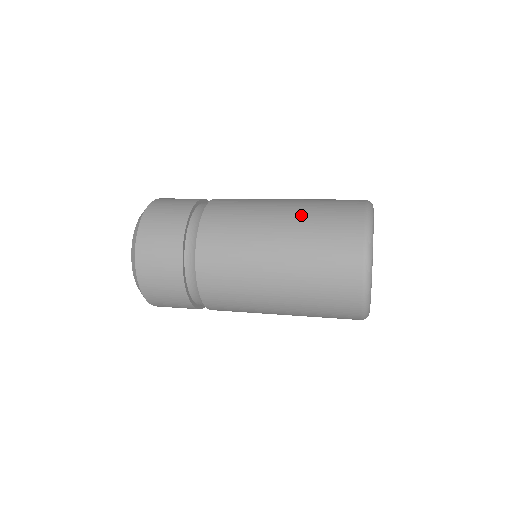
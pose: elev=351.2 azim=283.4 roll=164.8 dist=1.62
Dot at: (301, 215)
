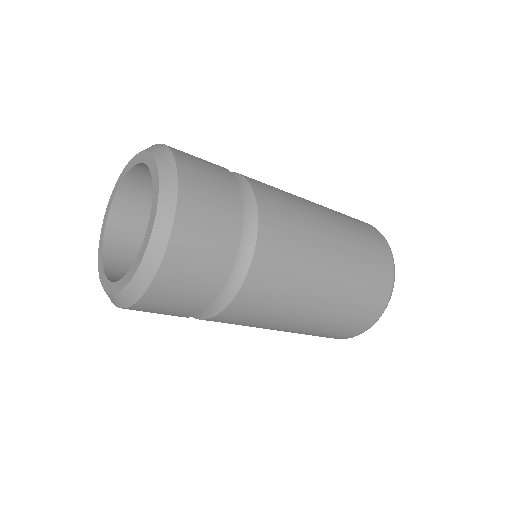
Dot at: (349, 239)
